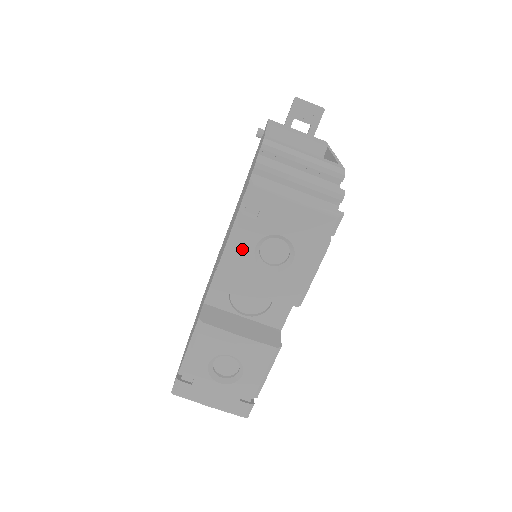
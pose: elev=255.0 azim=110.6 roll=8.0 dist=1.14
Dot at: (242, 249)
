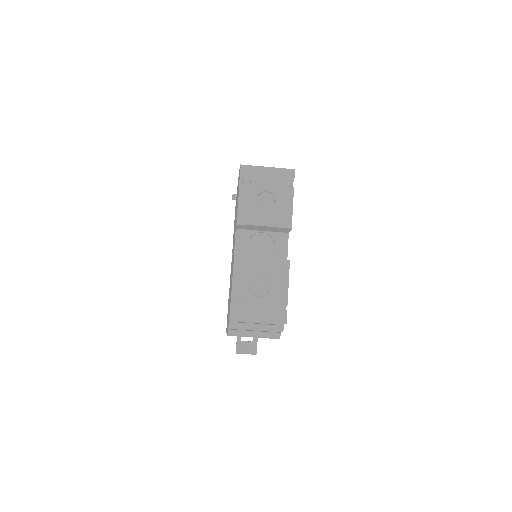
Dot at: (248, 202)
